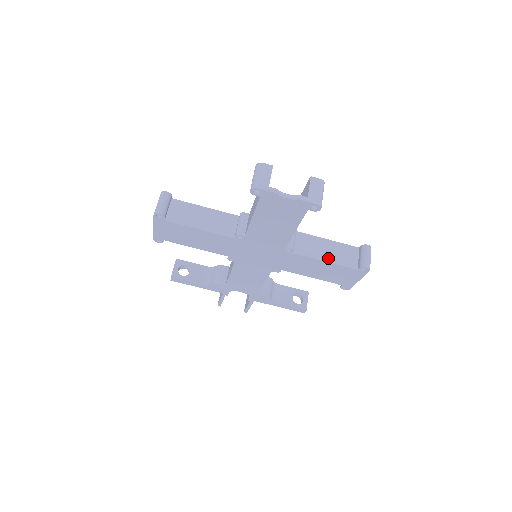
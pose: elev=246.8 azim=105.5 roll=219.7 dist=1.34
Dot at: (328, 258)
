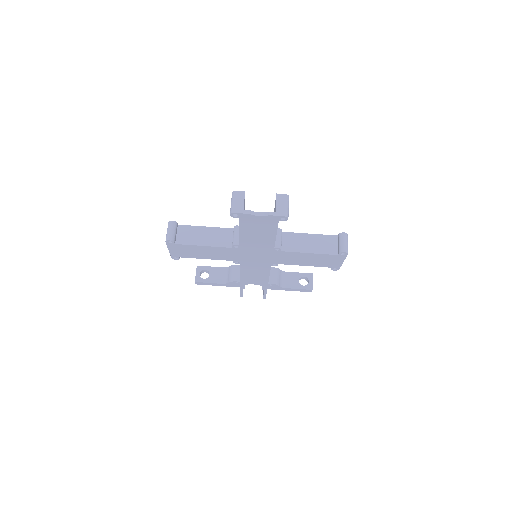
Dot at: (312, 250)
